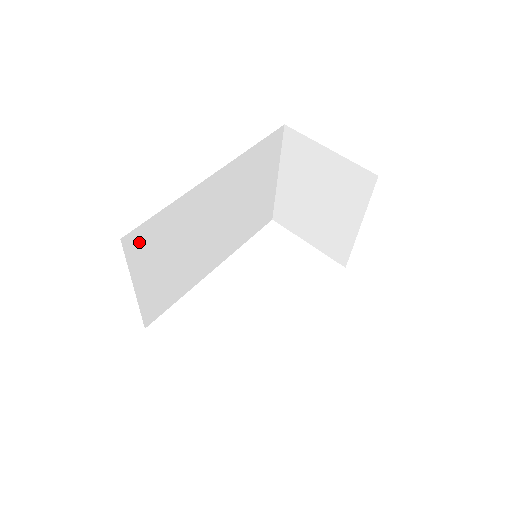
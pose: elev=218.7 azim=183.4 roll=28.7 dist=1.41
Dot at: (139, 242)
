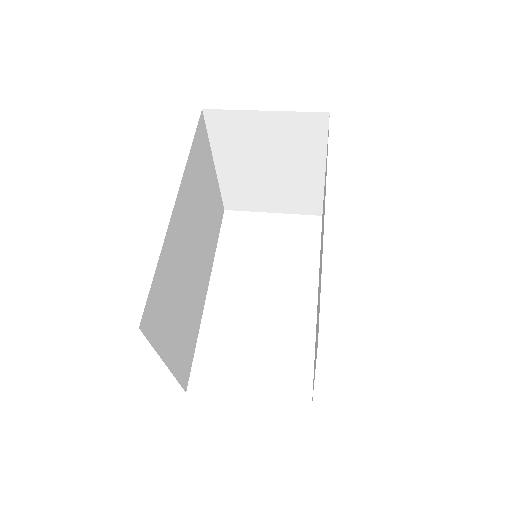
Dot at: (152, 317)
